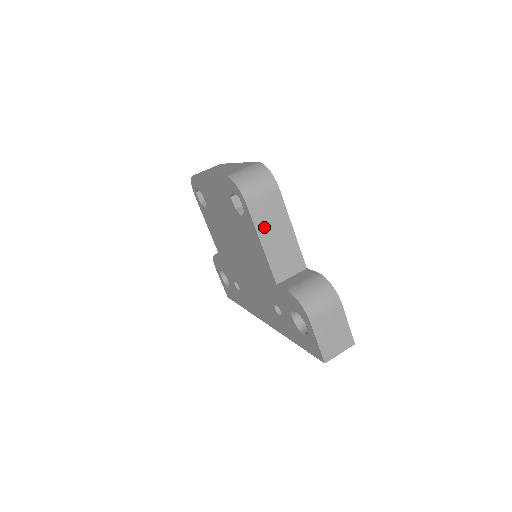
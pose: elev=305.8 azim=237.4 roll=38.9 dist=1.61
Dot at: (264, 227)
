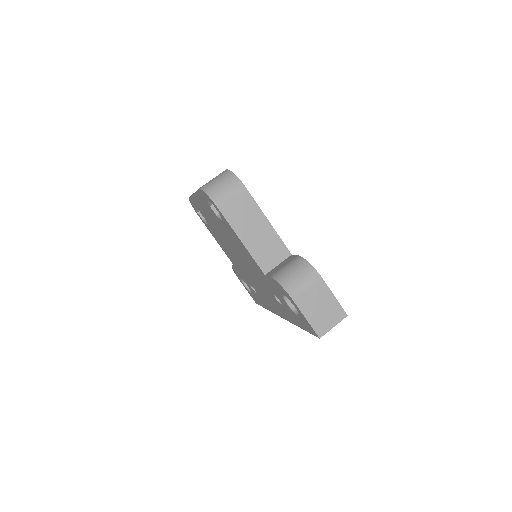
Dot at: (240, 225)
